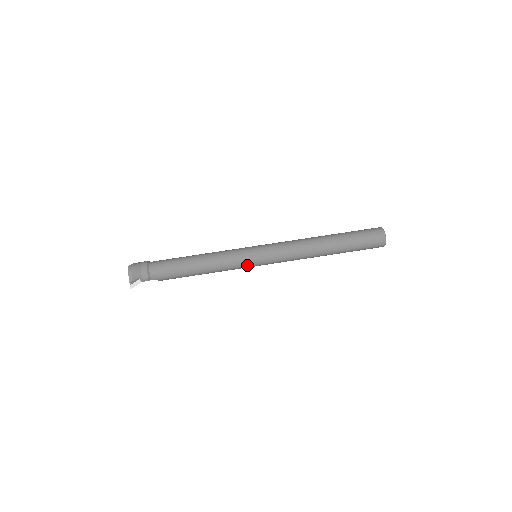
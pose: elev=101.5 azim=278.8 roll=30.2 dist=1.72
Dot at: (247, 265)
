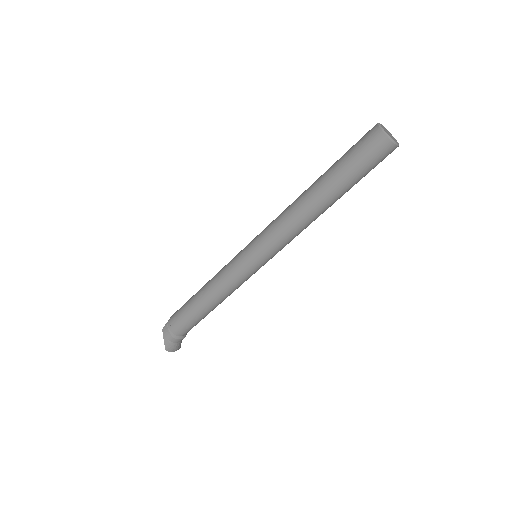
Dot at: occluded
